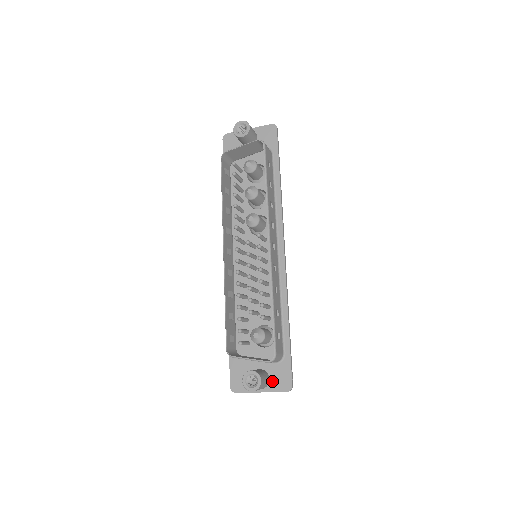
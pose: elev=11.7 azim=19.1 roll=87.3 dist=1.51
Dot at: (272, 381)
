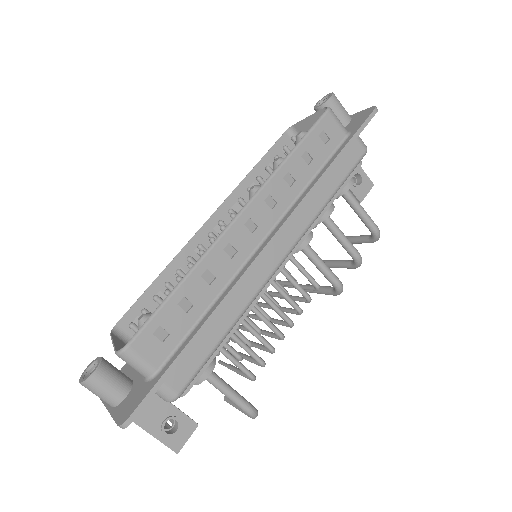
Dot at: (124, 402)
